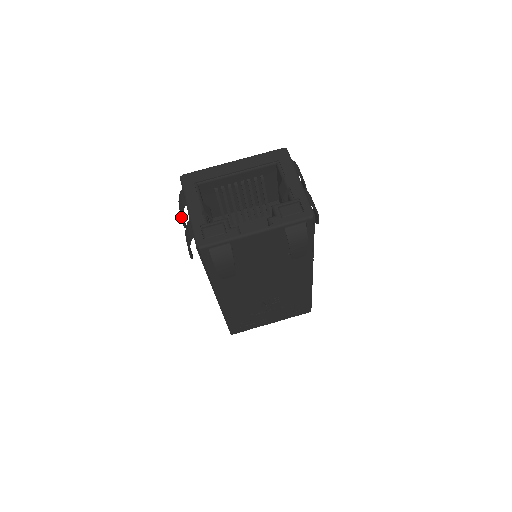
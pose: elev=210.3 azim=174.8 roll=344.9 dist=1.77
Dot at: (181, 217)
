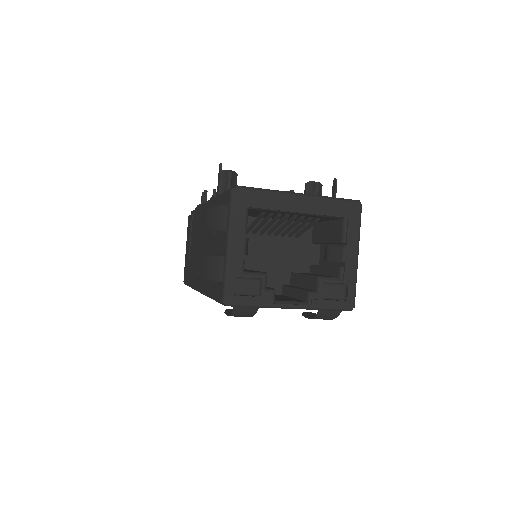
Dot at: (209, 228)
